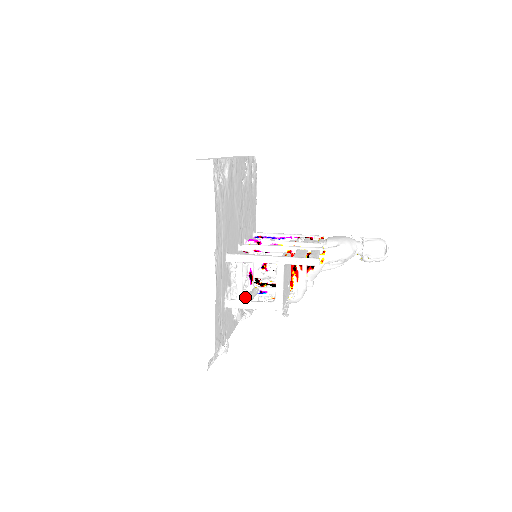
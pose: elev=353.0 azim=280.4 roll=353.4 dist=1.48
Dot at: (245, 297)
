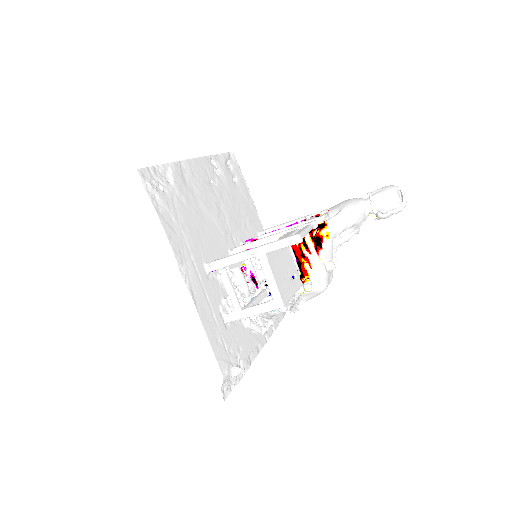
Dot at: occluded
